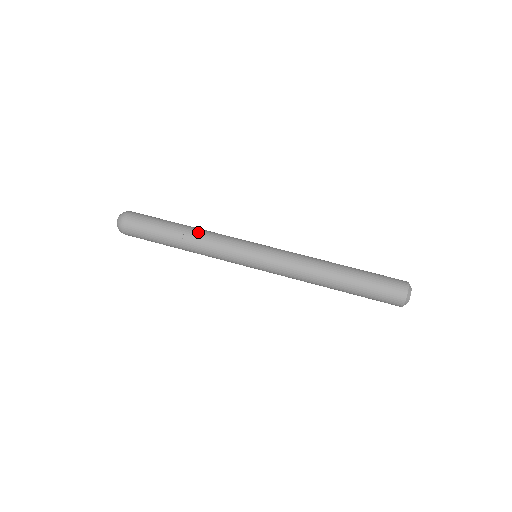
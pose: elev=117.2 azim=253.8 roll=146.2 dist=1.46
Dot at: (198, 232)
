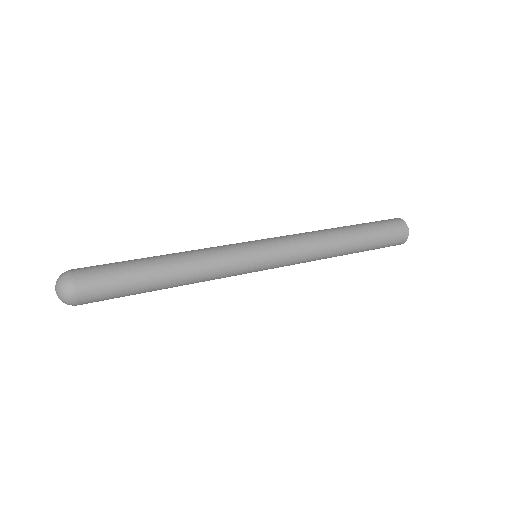
Dot at: (184, 258)
